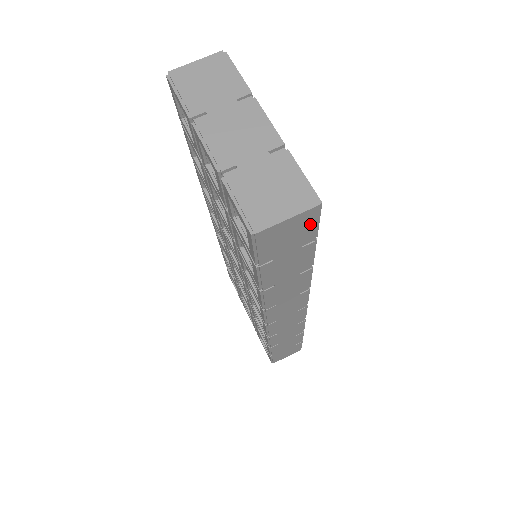
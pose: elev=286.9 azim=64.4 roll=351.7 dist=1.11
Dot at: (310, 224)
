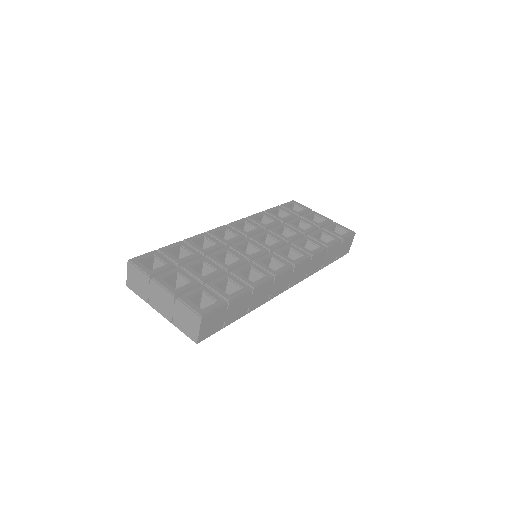
Dot at: (212, 315)
